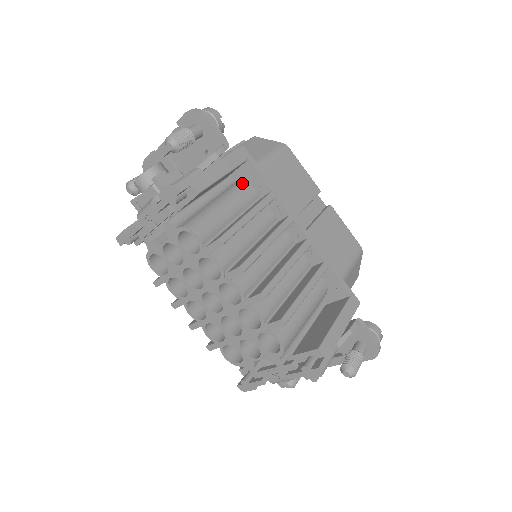
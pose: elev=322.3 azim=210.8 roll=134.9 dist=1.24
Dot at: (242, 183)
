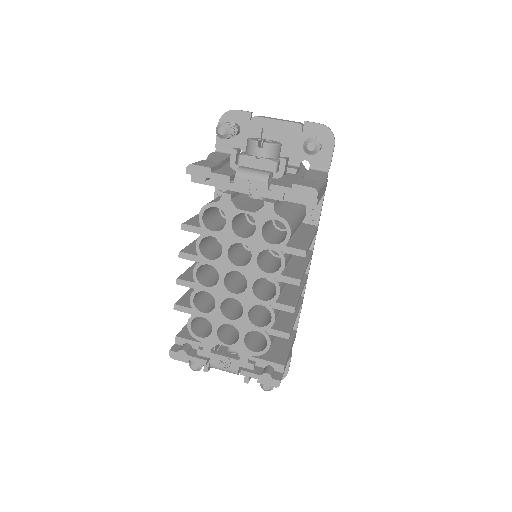
Dot at: occluded
